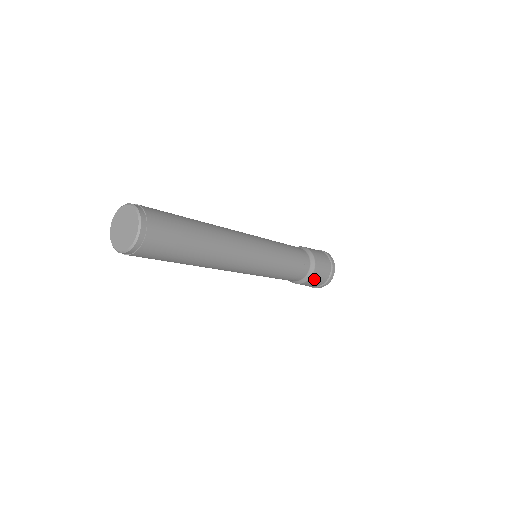
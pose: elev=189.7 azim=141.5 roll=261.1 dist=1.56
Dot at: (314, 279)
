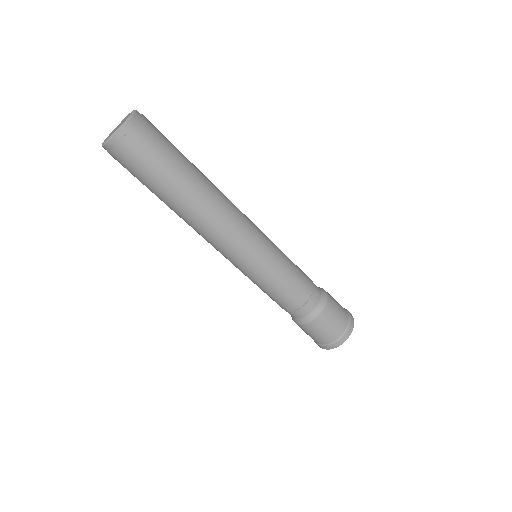
Dot at: (326, 320)
